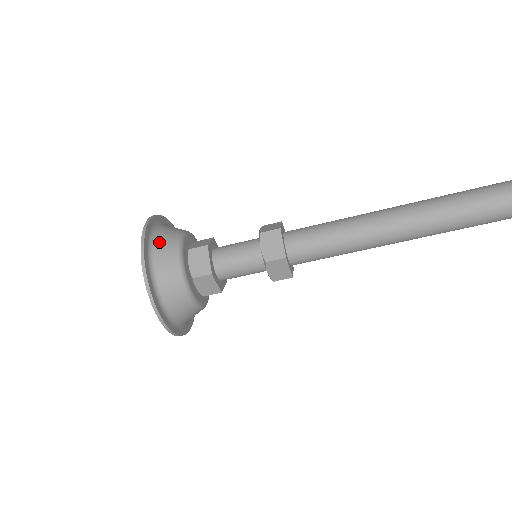
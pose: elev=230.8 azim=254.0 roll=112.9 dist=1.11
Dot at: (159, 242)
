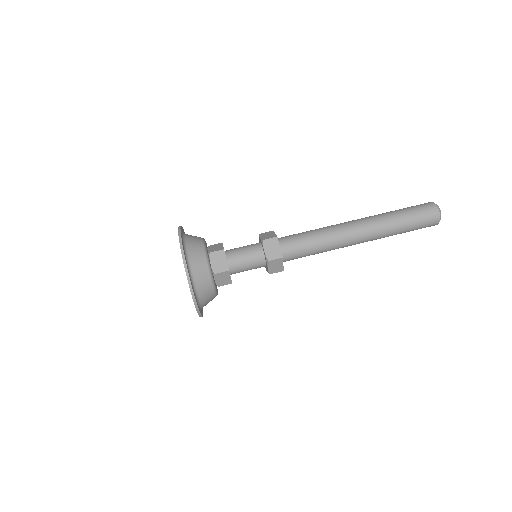
Dot at: (190, 248)
